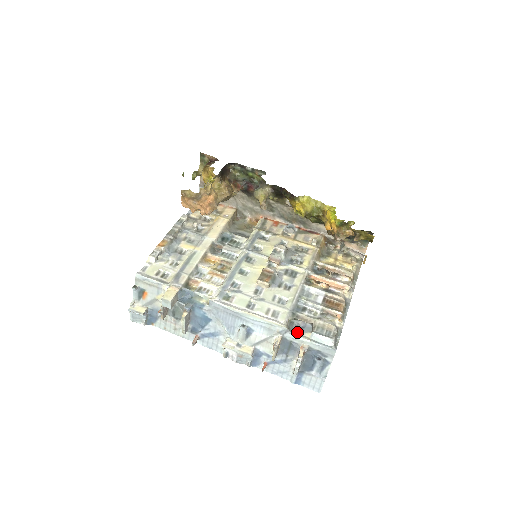
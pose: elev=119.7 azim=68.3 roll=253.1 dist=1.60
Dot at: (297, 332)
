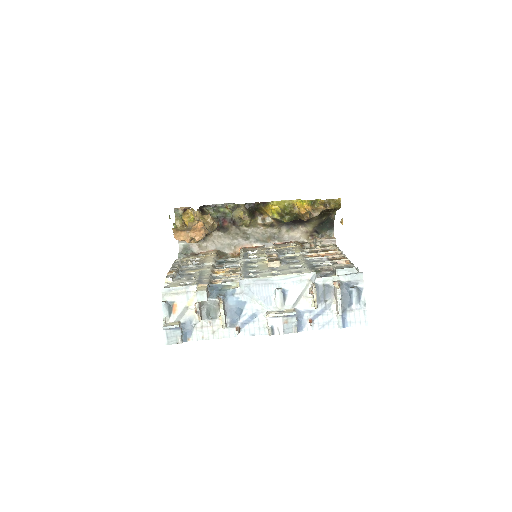
Dot at: occluded
